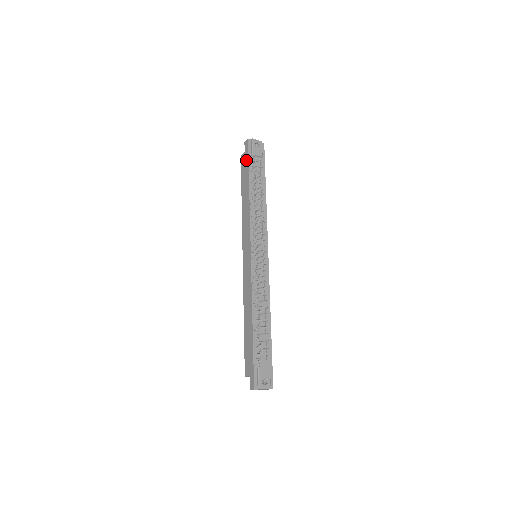
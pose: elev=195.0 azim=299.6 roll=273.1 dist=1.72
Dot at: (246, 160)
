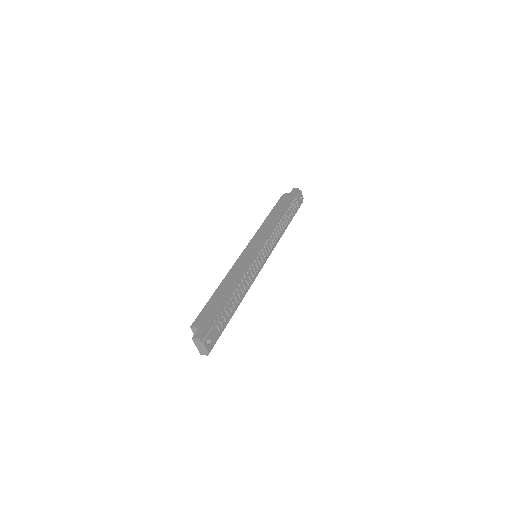
Dot at: (289, 197)
